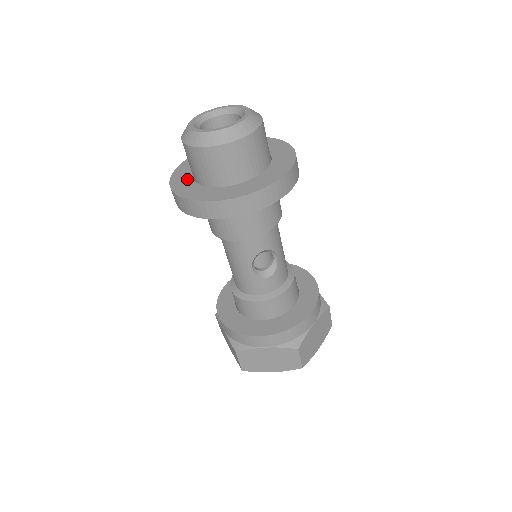
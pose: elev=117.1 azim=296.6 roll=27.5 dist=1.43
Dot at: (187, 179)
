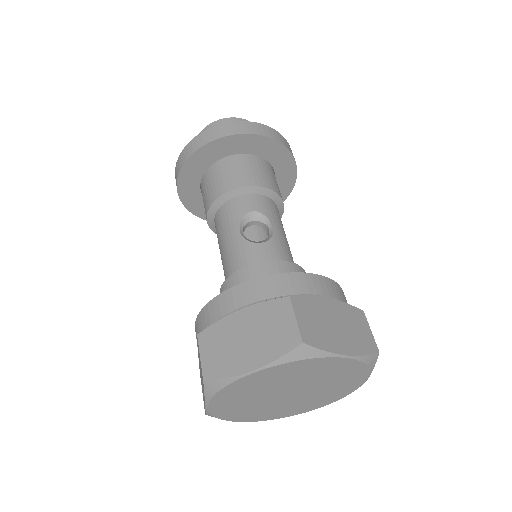
Dot at: occluded
